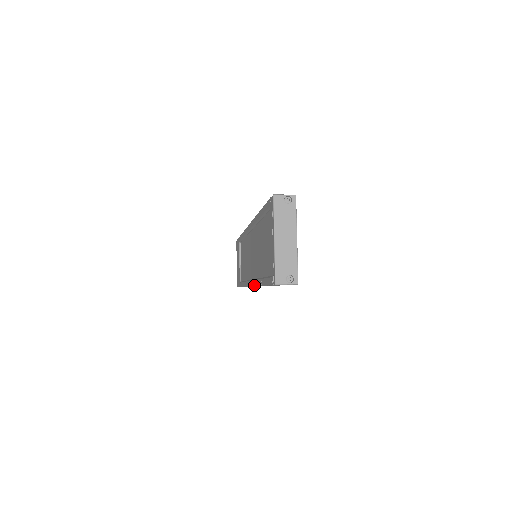
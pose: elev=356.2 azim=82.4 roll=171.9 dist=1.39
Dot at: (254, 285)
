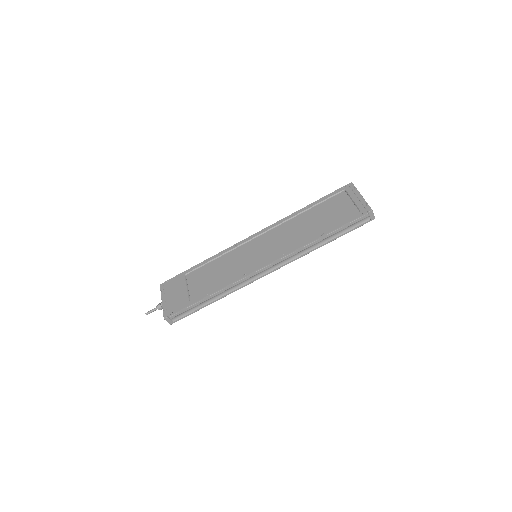
Dot at: (290, 252)
